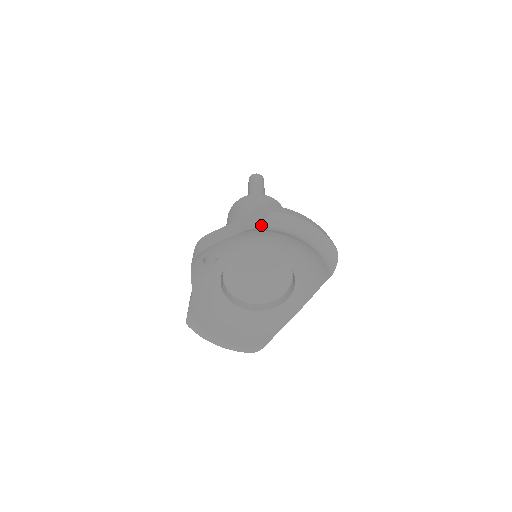
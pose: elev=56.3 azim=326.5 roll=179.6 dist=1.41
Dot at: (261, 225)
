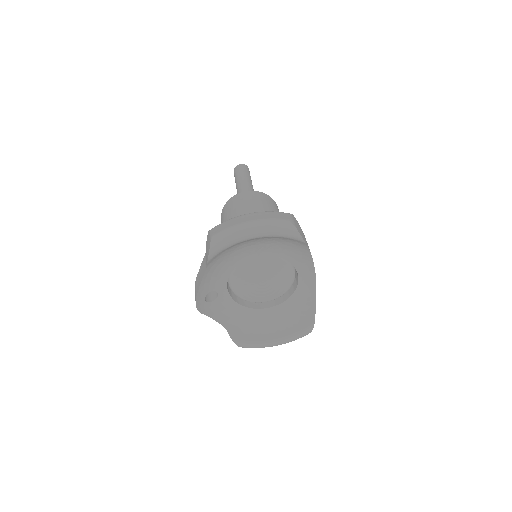
Dot at: (211, 254)
